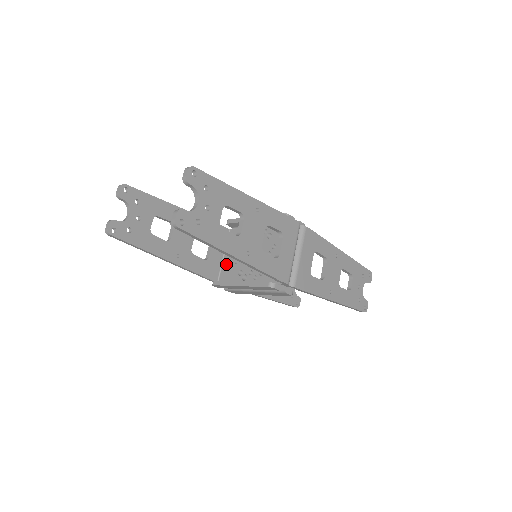
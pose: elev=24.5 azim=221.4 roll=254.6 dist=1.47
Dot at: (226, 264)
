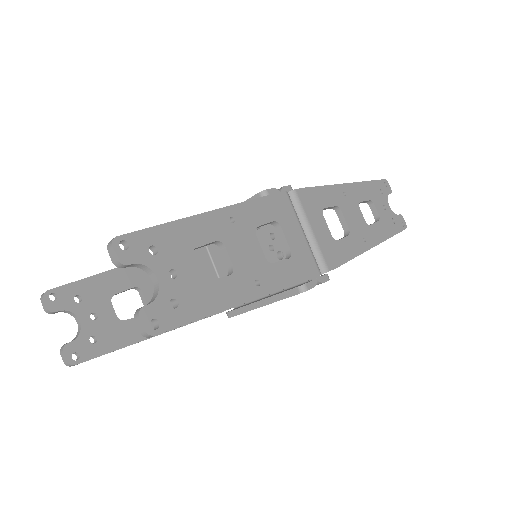
Dot at: occluded
